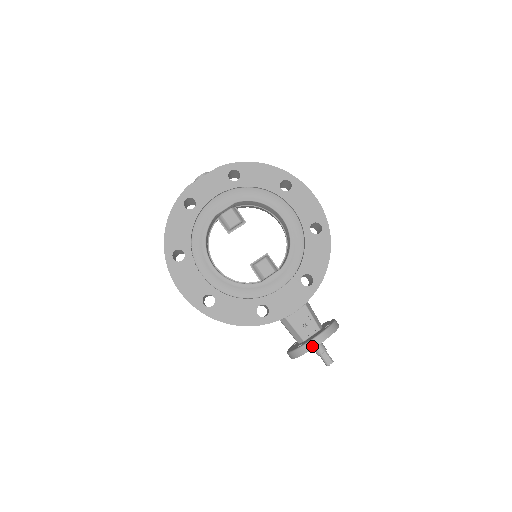
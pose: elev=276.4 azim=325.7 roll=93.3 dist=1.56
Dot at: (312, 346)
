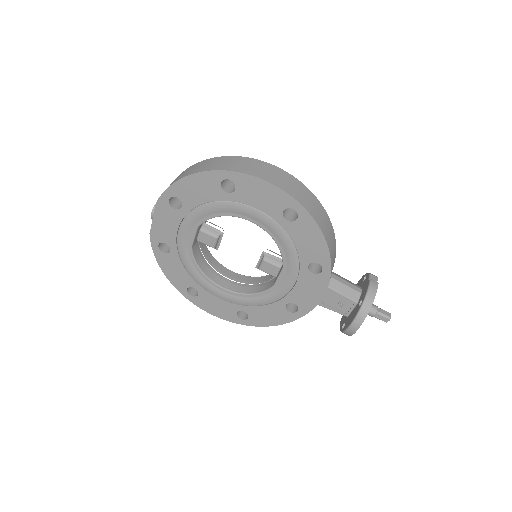
Dot at: (352, 332)
